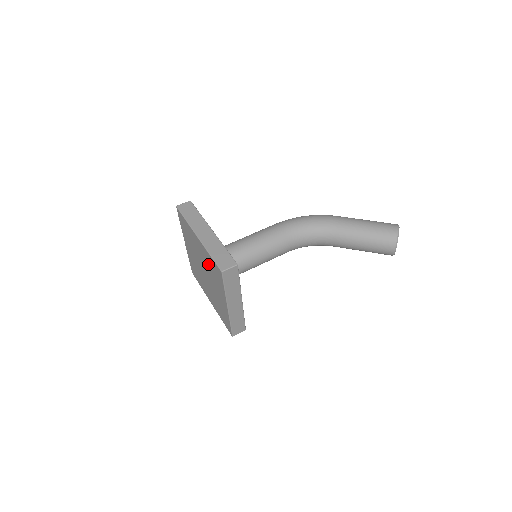
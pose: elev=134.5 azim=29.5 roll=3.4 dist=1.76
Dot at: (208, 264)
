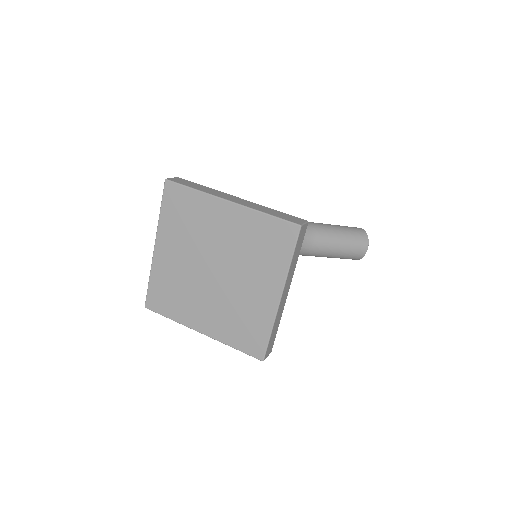
Dot at: (247, 240)
